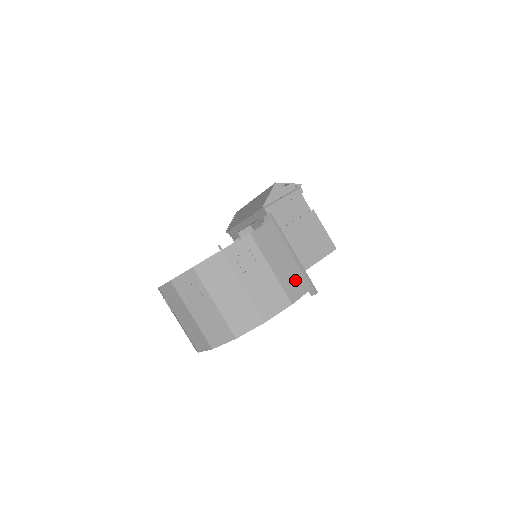
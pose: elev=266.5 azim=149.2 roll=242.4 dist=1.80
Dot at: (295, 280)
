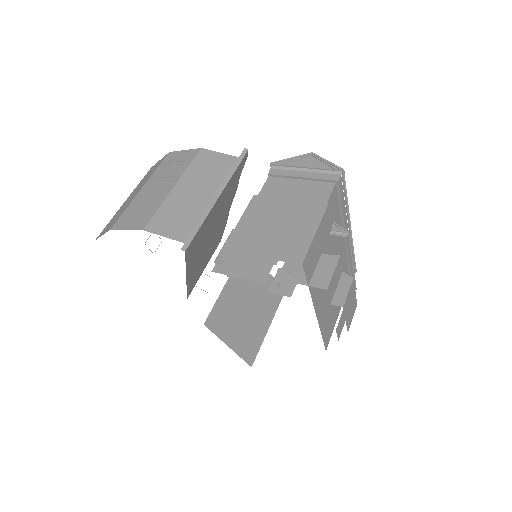
Dot at: (182, 218)
